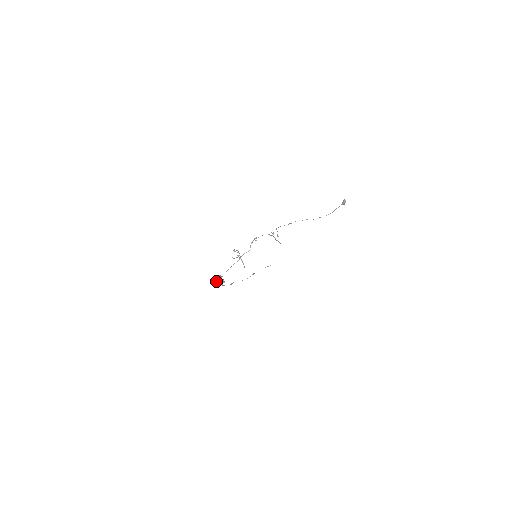
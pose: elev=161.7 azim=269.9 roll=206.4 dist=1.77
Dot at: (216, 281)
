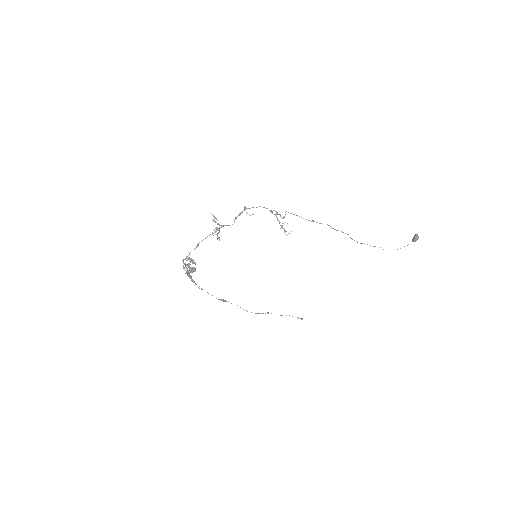
Dot at: occluded
